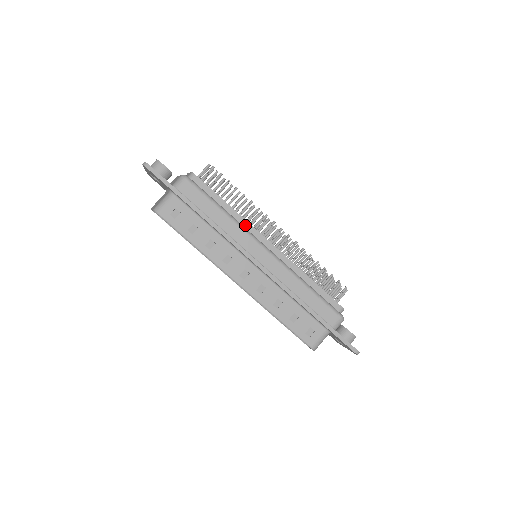
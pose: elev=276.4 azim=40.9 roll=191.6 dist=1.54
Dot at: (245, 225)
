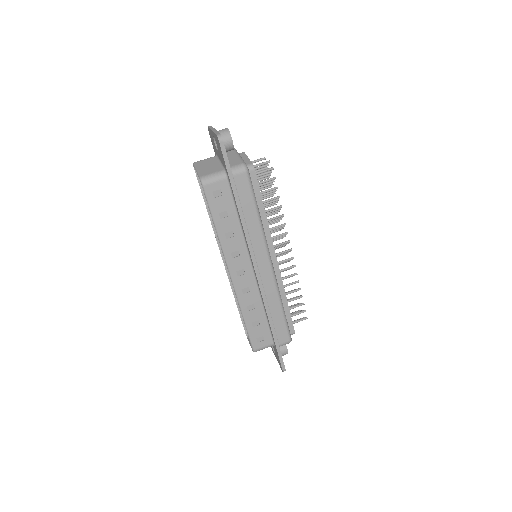
Dot at: (266, 233)
